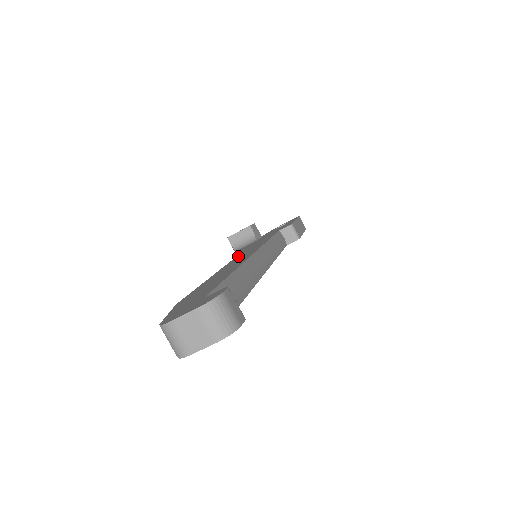
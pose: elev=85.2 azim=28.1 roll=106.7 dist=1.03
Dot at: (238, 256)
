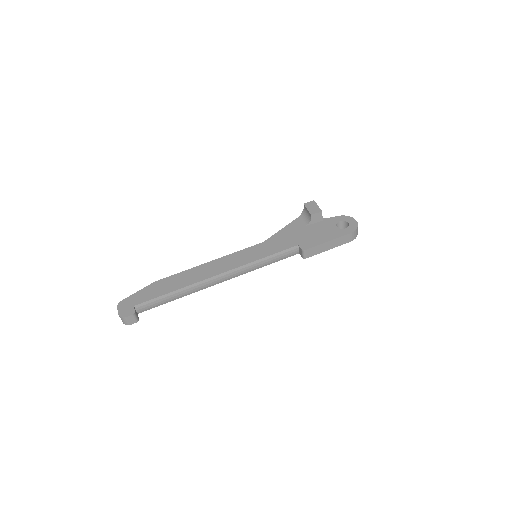
Dot at: (243, 251)
